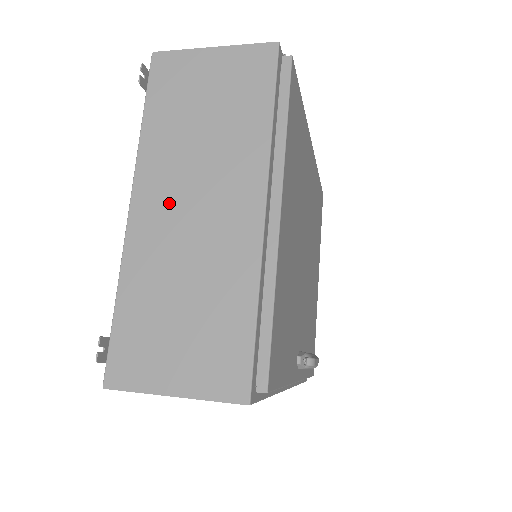
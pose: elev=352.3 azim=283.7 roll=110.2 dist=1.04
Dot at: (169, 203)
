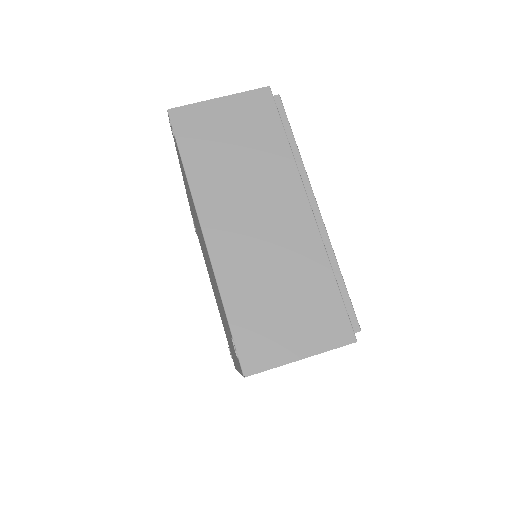
Dot at: (236, 223)
